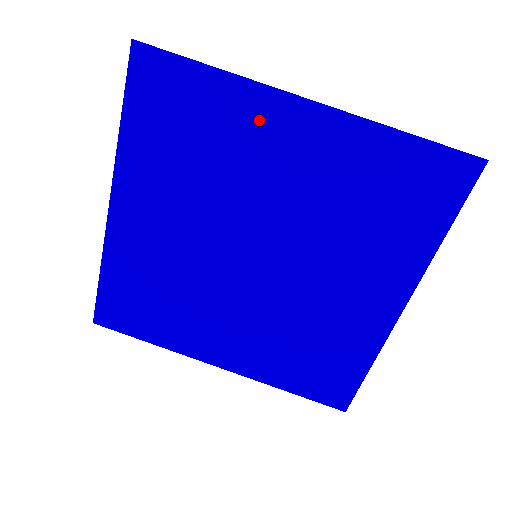
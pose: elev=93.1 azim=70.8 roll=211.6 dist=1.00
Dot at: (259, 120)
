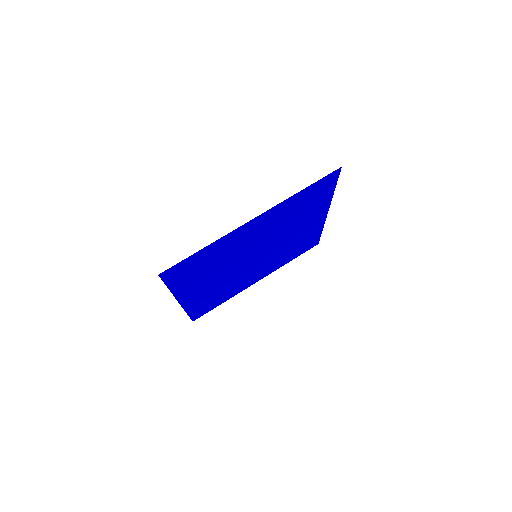
Dot at: (234, 238)
